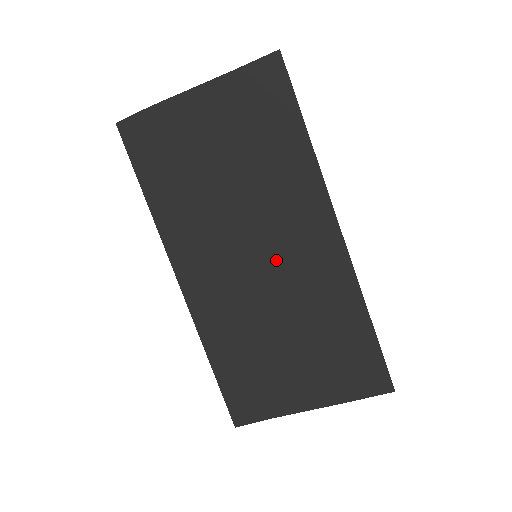
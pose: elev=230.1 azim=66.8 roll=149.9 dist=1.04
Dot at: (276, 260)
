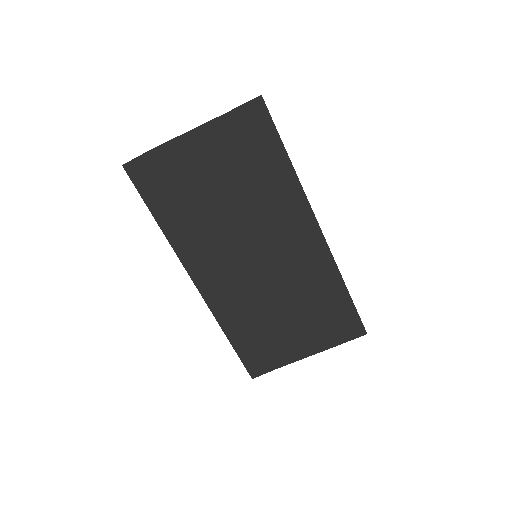
Dot at: (273, 258)
